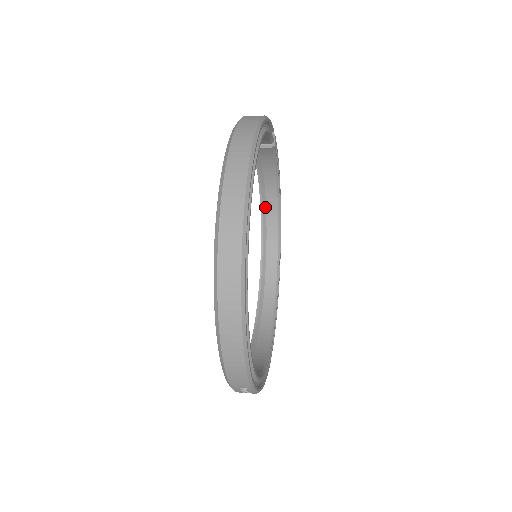
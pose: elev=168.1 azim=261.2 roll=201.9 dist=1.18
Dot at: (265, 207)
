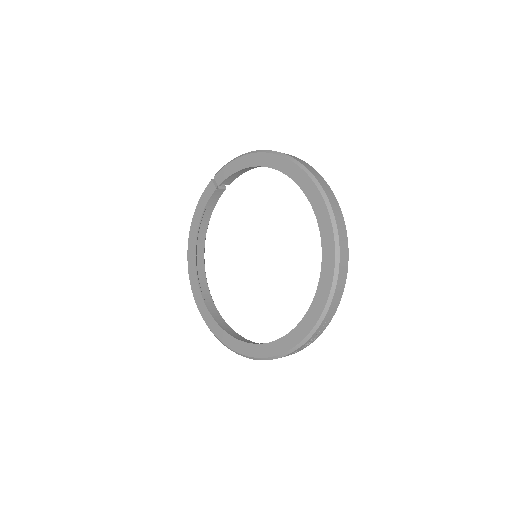
Dot at: (196, 247)
